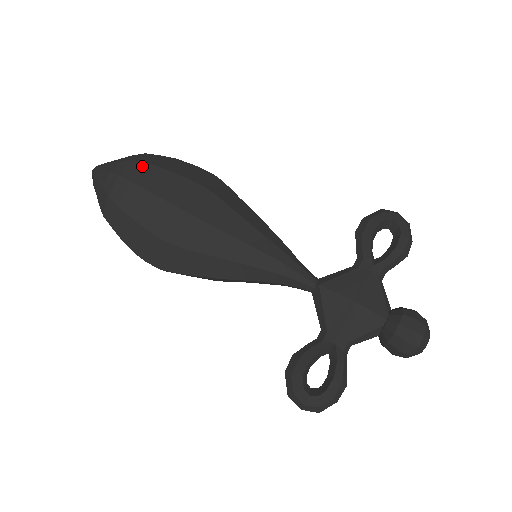
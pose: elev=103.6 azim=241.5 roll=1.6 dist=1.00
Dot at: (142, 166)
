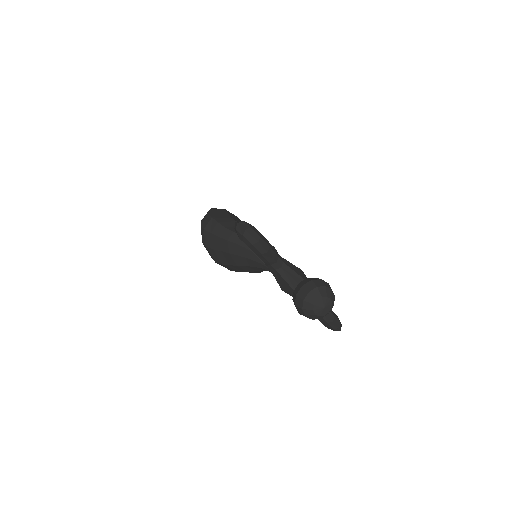
Dot at: occluded
